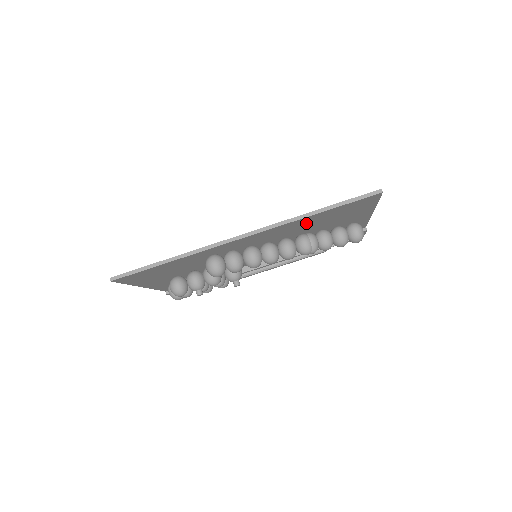
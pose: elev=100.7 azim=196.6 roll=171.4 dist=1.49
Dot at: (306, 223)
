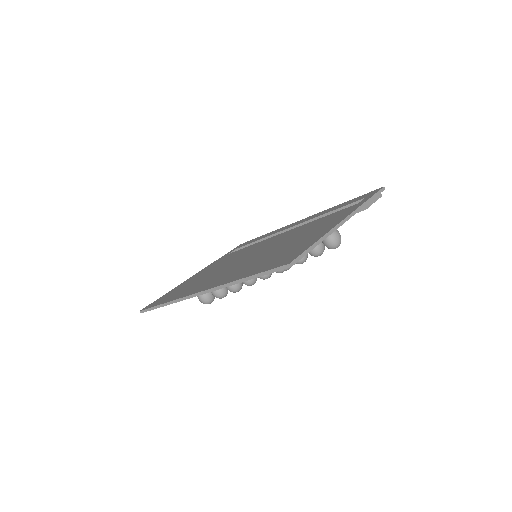
Dot at: occluded
